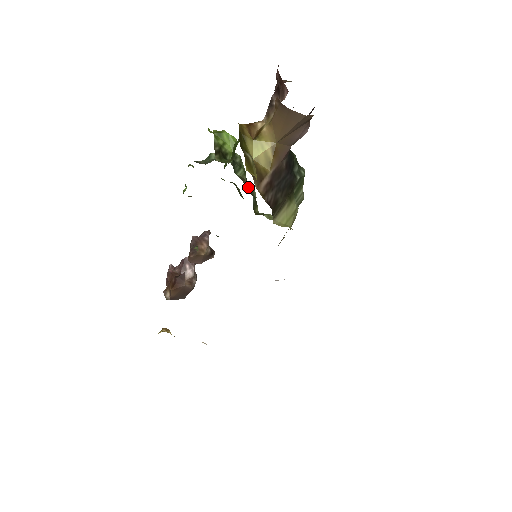
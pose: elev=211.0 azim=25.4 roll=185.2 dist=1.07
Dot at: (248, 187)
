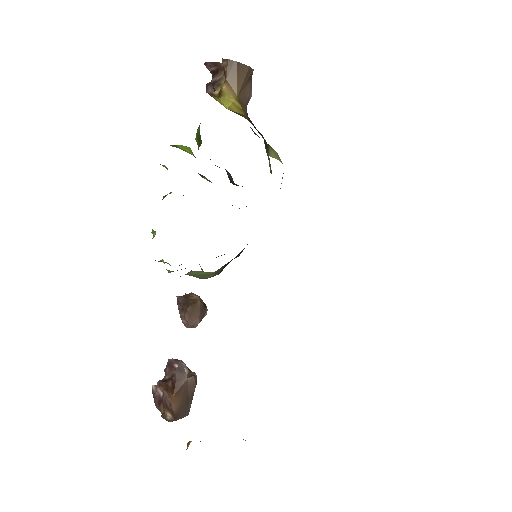
Dot at: occluded
